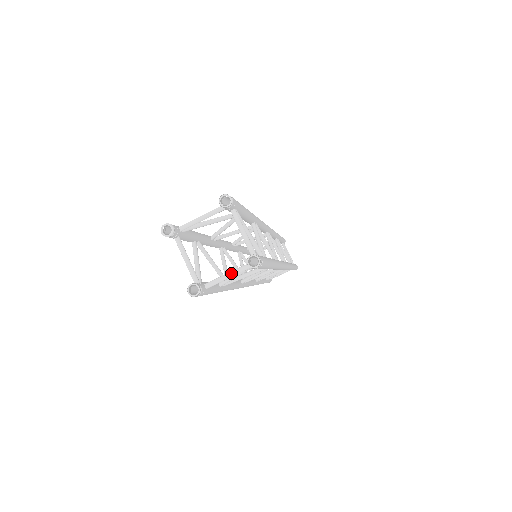
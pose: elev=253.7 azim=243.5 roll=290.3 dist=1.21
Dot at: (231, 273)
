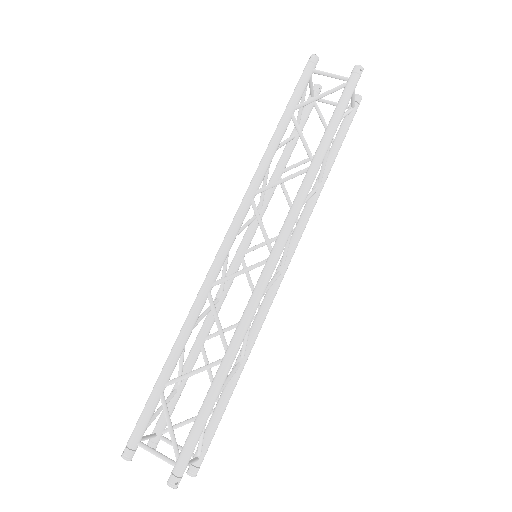
Dot at: (334, 75)
